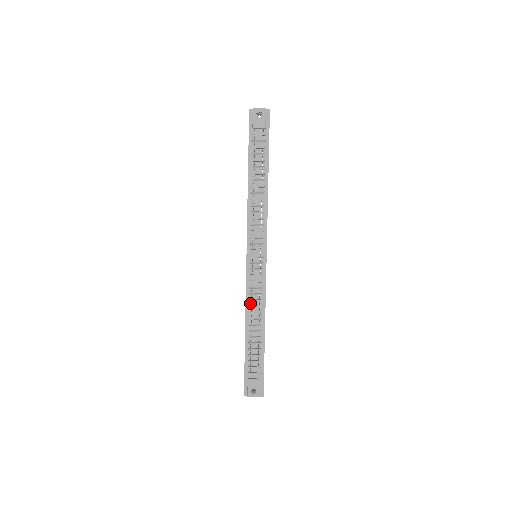
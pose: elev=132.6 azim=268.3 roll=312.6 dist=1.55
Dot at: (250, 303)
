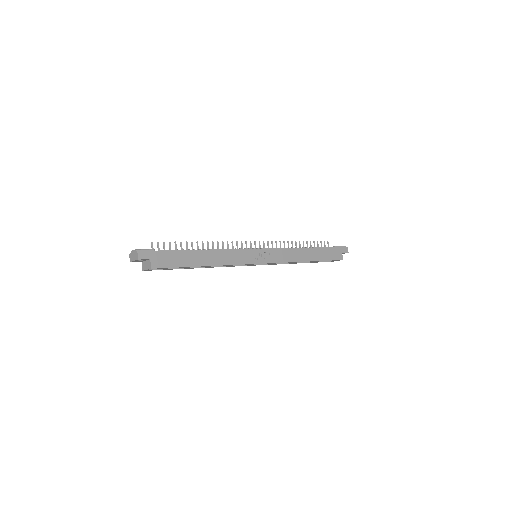
Dot at: occluded
